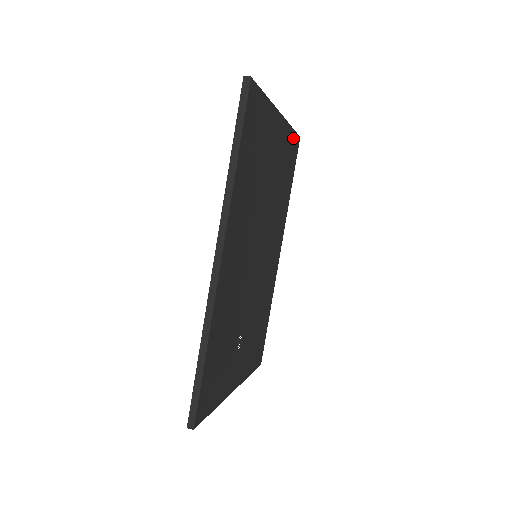
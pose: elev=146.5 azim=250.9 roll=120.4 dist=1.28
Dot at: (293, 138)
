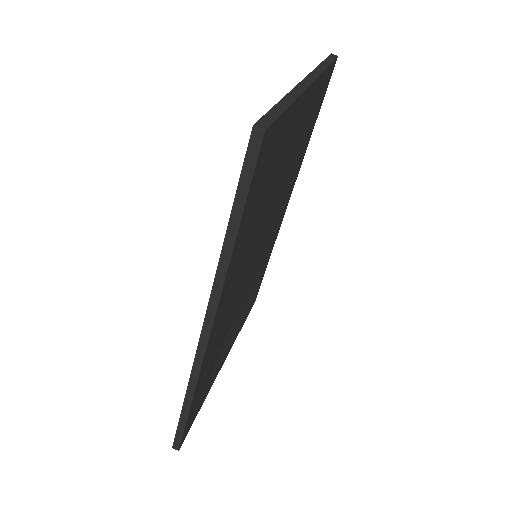
Dot at: (326, 74)
